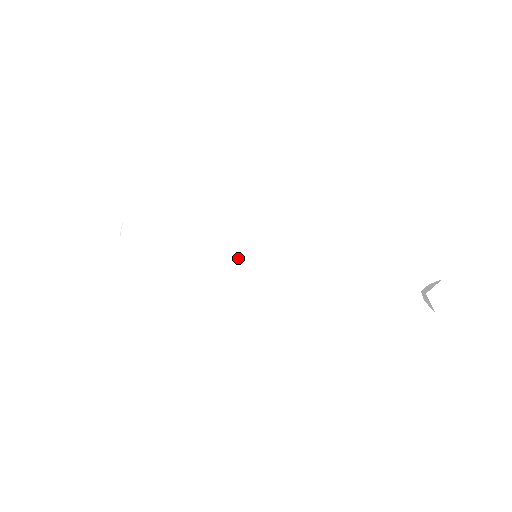
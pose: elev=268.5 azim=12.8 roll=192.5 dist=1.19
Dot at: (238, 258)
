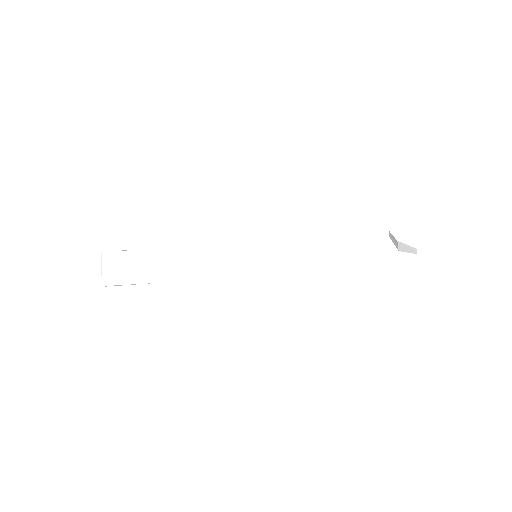
Dot at: (246, 277)
